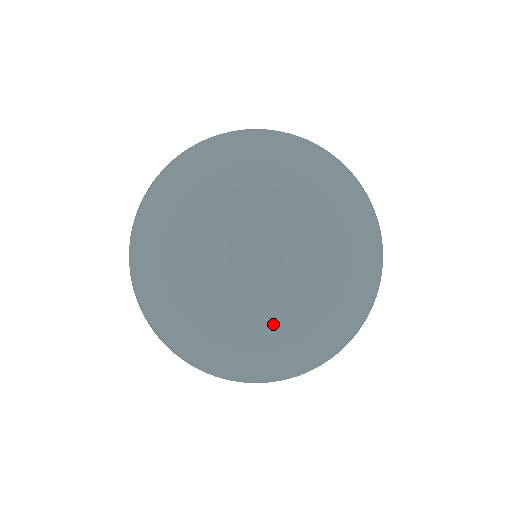
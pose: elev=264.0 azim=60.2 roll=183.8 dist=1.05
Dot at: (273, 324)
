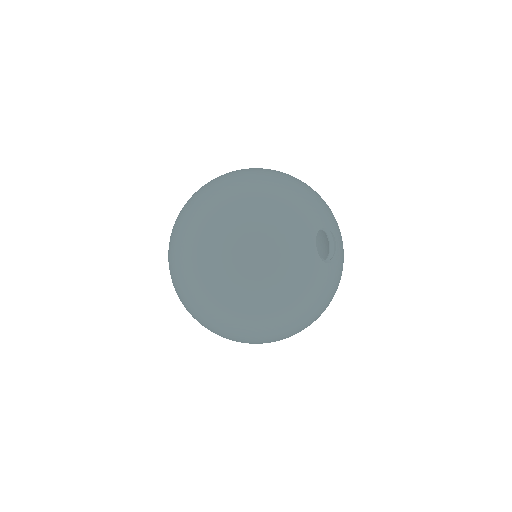
Dot at: (211, 223)
